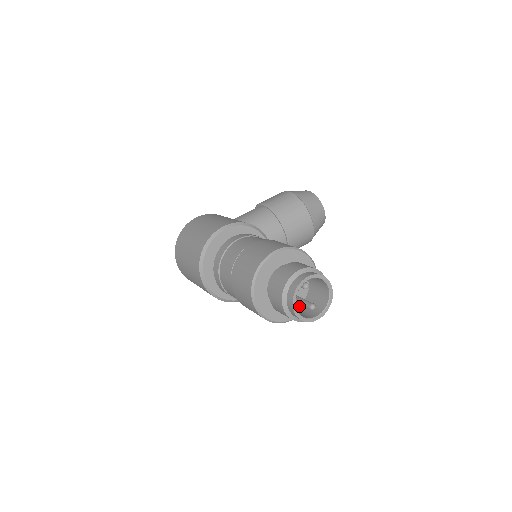
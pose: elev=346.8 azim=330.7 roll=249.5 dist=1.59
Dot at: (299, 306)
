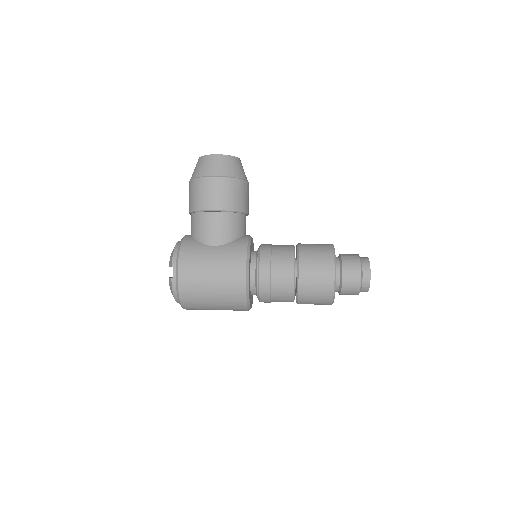
Dot at: occluded
